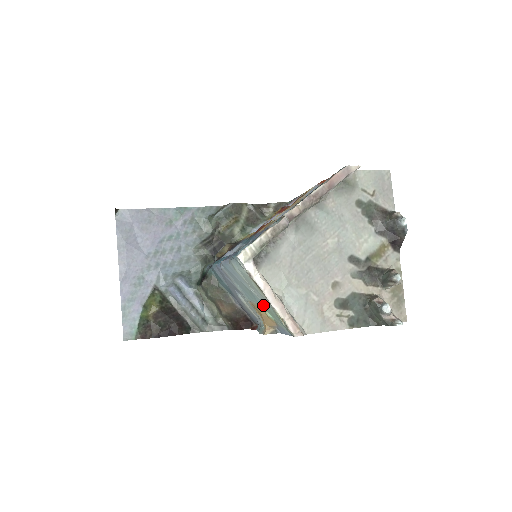
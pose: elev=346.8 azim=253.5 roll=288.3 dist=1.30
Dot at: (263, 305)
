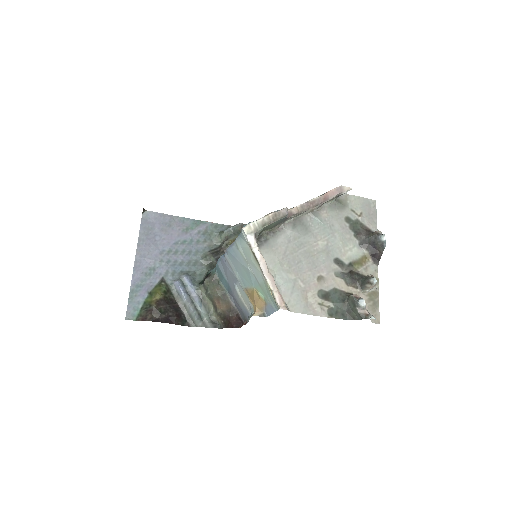
Dot at: (256, 283)
